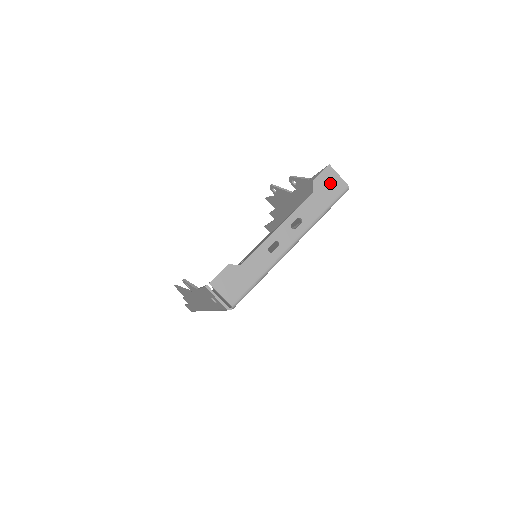
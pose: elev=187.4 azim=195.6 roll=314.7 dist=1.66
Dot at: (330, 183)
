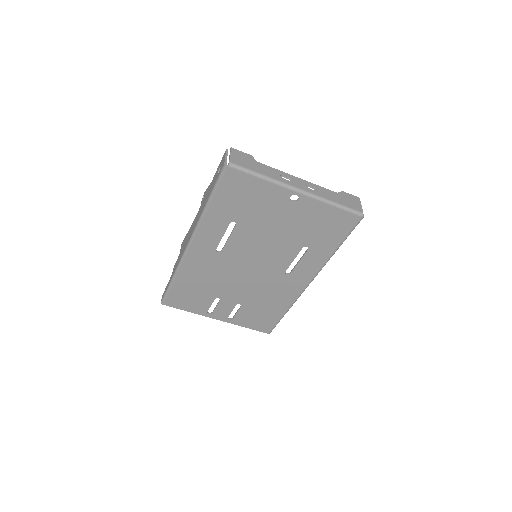
Dot at: (353, 201)
